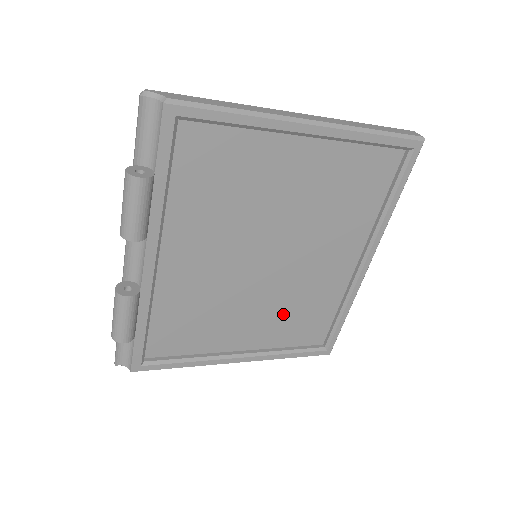
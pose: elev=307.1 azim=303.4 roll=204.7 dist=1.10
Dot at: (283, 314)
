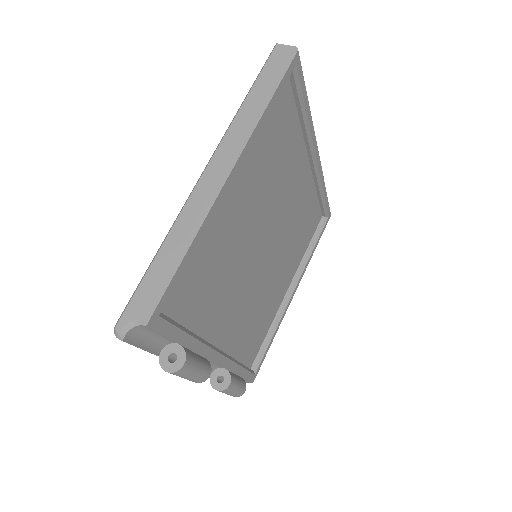
Dot at: (293, 245)
